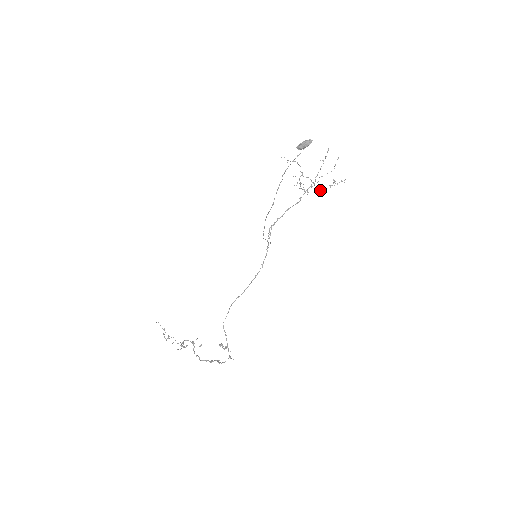
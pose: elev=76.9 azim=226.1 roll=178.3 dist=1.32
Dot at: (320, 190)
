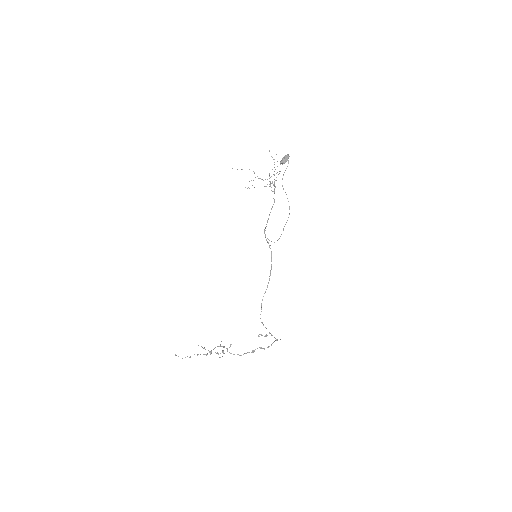
Dot at: (270, 185)
